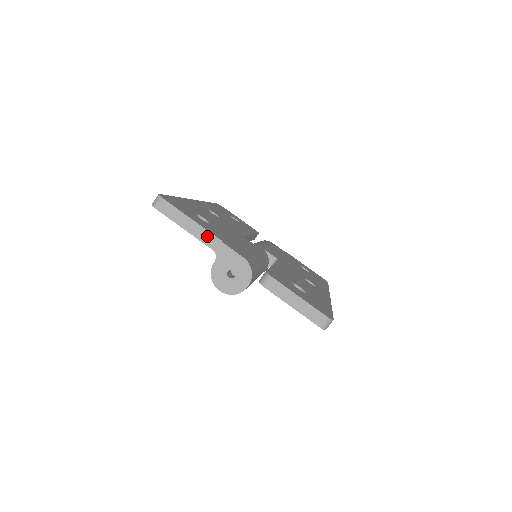
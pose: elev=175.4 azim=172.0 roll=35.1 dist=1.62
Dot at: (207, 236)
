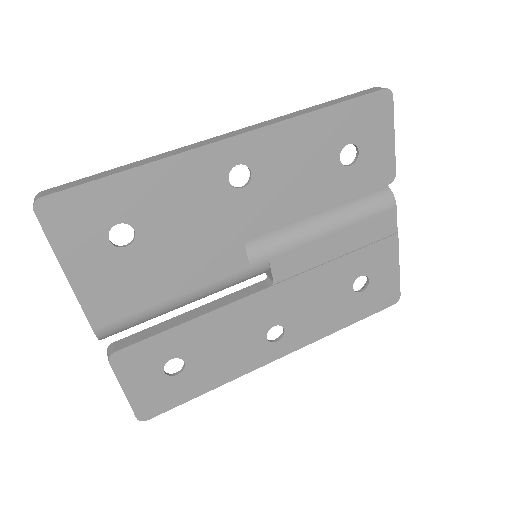
Dot at: (70, 283)
